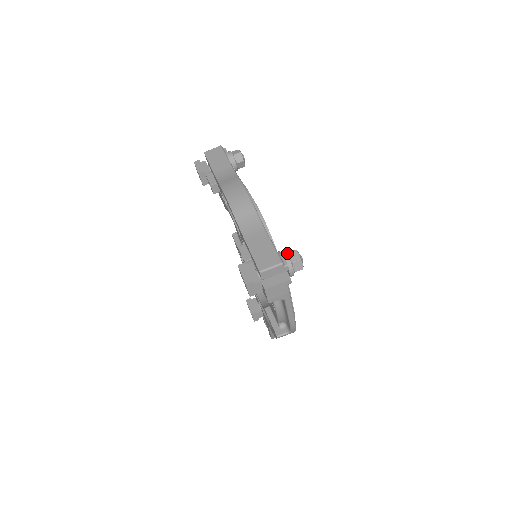
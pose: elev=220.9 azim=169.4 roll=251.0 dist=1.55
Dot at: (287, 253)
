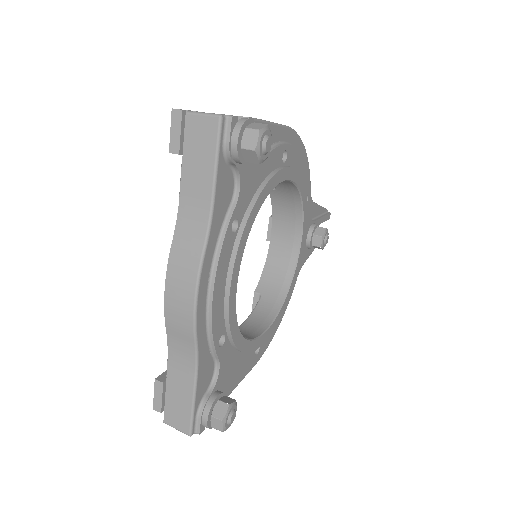
Dot at: (211, 415)
